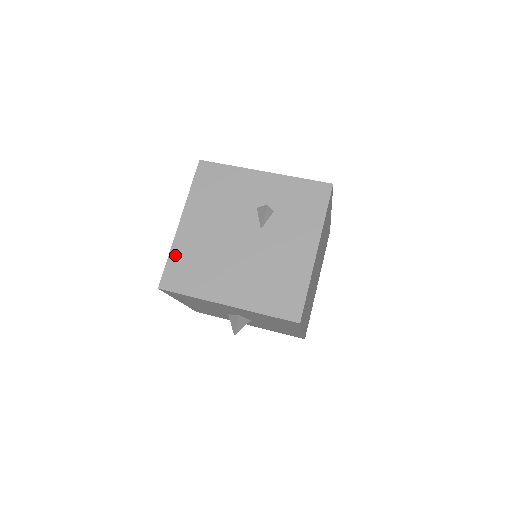
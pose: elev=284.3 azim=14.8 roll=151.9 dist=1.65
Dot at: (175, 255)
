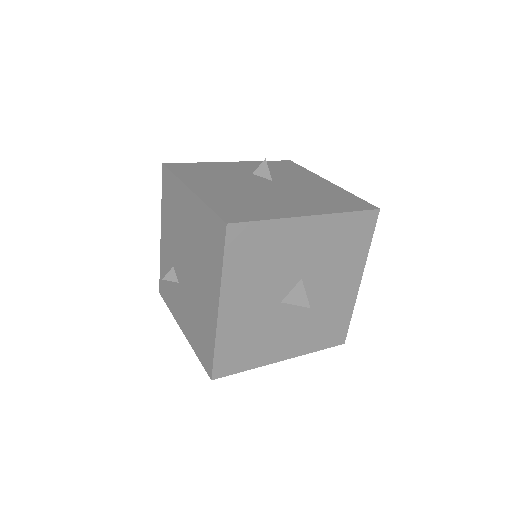
Dot at: (214, 204)
